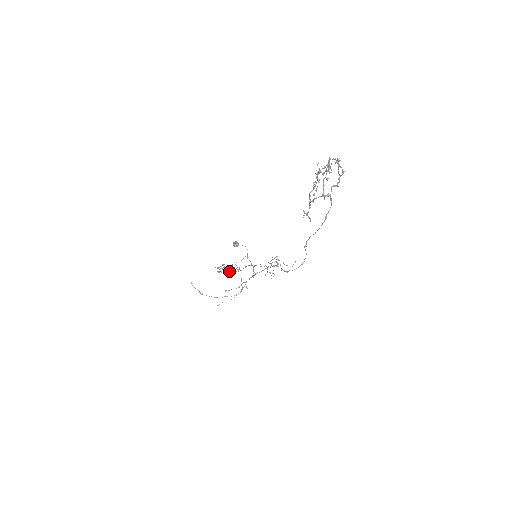
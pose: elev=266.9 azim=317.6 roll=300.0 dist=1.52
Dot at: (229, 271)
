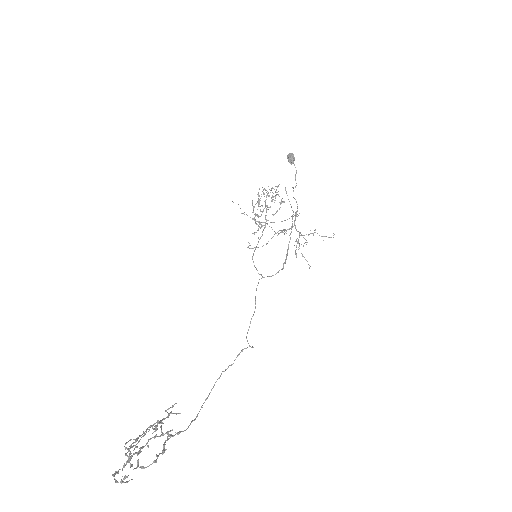
Dot at: (275, 198)
